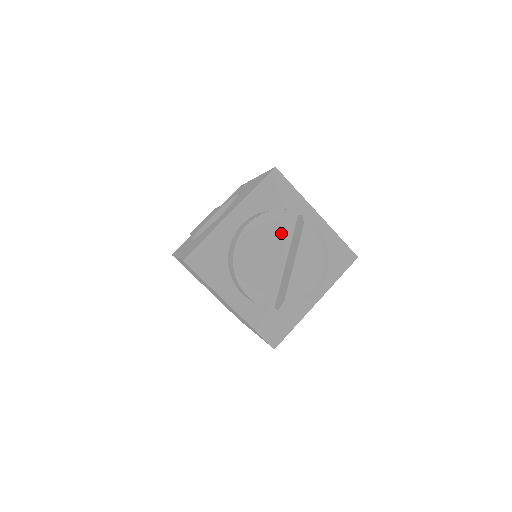
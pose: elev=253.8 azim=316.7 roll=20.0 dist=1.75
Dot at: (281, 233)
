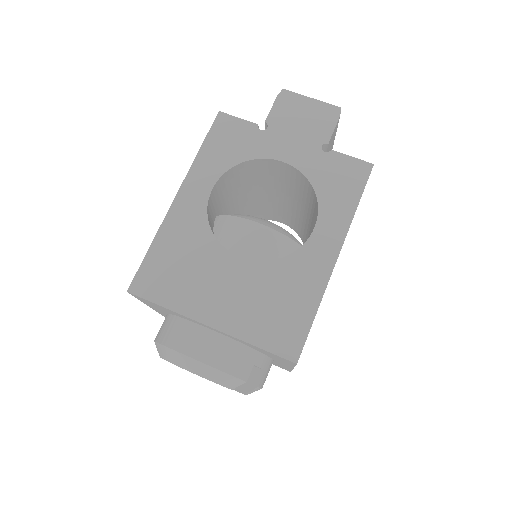
Dot at: occluded
